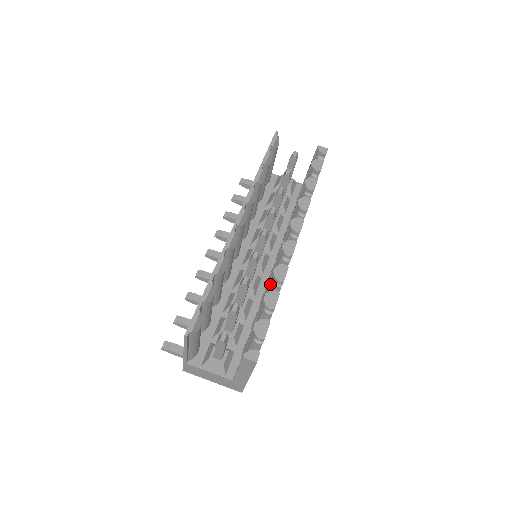
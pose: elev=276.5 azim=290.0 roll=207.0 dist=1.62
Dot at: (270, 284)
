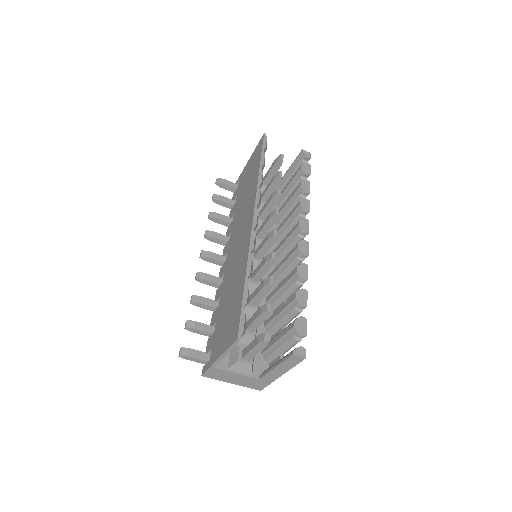
Dot at: (290, 283)
